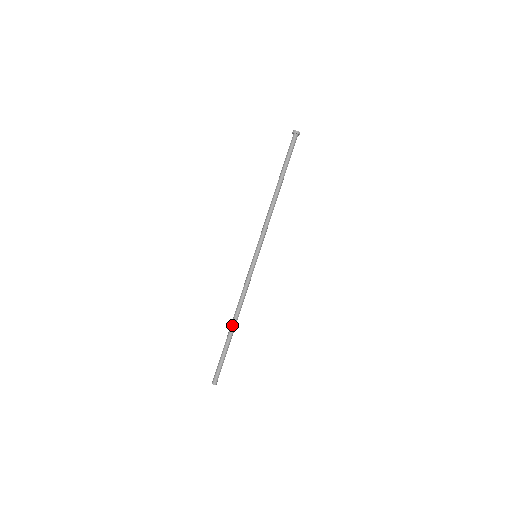
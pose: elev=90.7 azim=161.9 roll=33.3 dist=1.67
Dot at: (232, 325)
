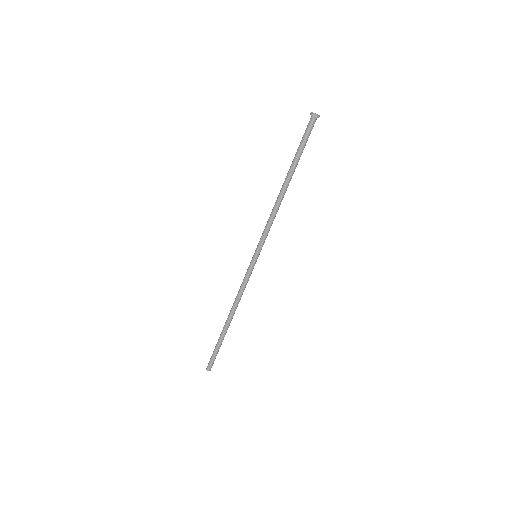
Dot at: (228, 322)
